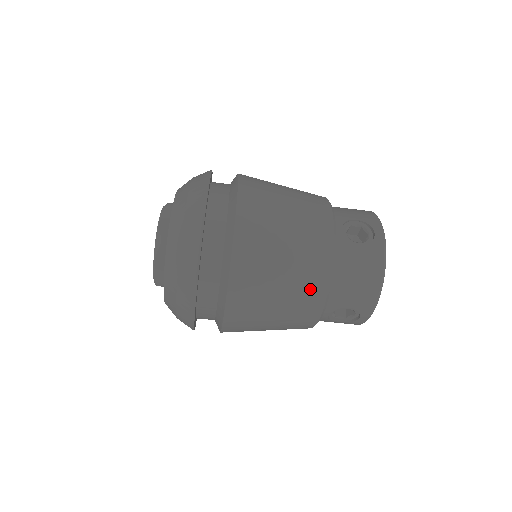
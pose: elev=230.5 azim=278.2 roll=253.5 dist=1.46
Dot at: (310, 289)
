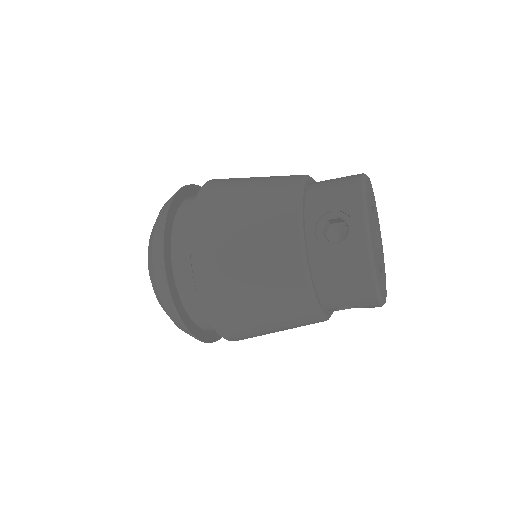
Dot at: (293, 308)
